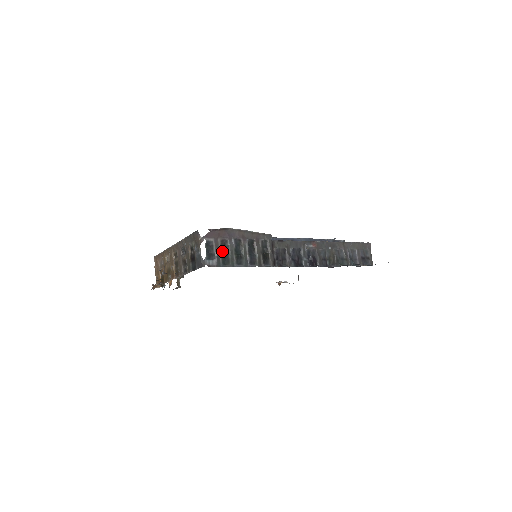
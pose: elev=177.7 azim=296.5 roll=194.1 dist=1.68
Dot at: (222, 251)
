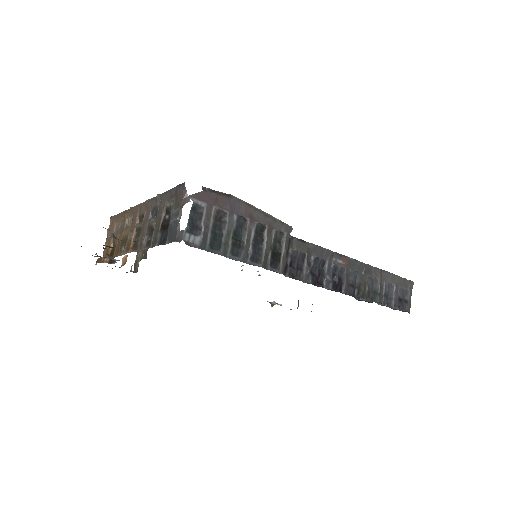
Dot at: (214, 227)
